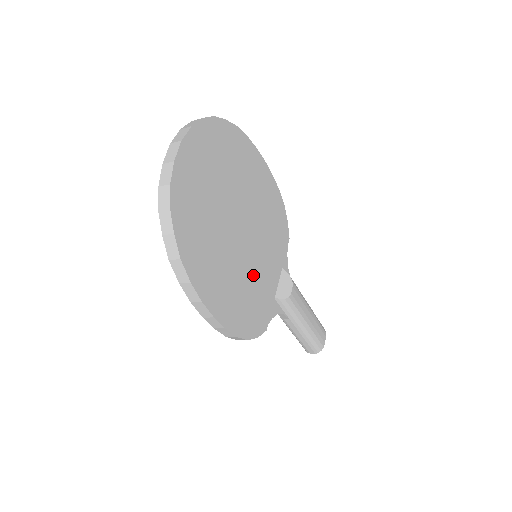
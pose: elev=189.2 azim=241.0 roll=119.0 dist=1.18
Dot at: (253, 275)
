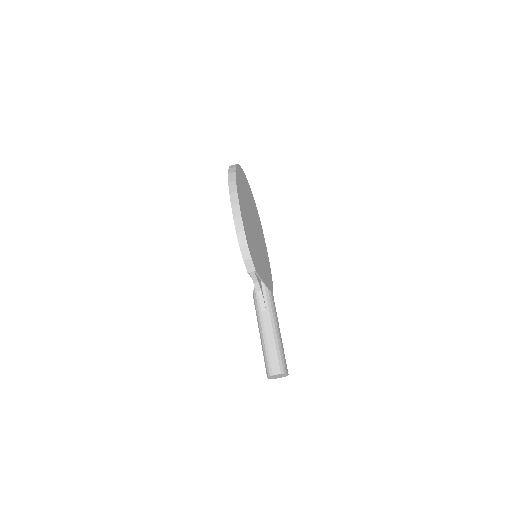
Dot at: (255, 247)
